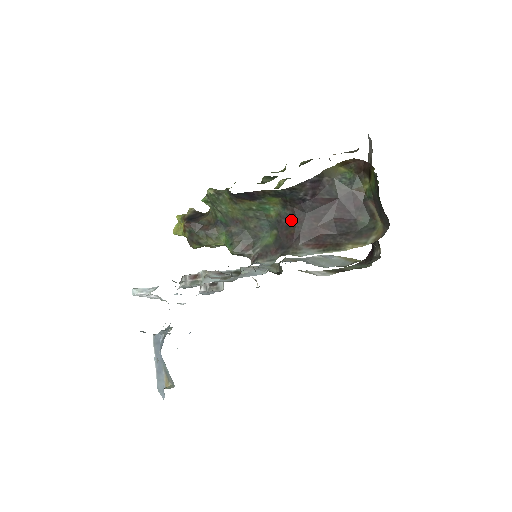
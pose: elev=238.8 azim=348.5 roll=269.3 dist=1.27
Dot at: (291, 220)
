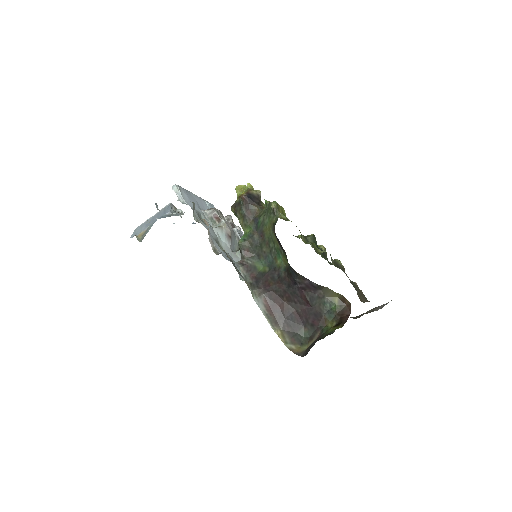
Dot at: (279, 279)
